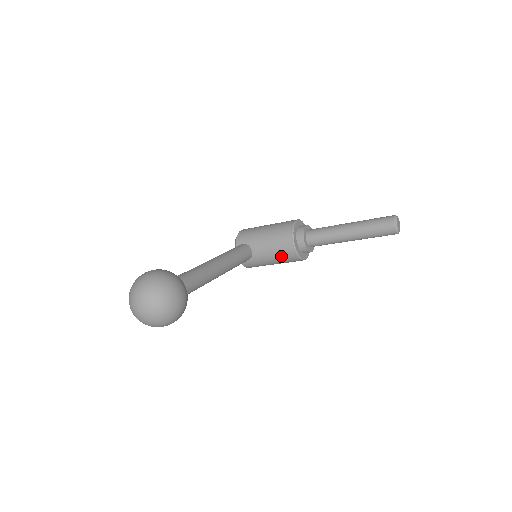
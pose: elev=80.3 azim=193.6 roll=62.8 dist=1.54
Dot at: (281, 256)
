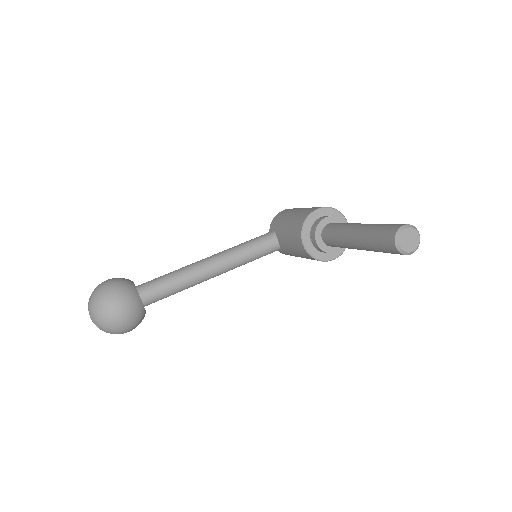
Dot at: (300, 253)
